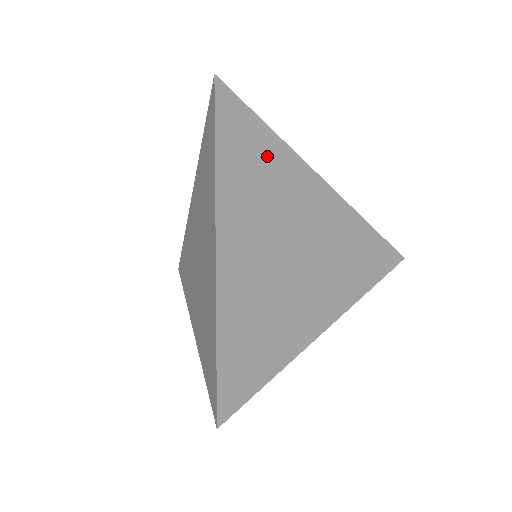
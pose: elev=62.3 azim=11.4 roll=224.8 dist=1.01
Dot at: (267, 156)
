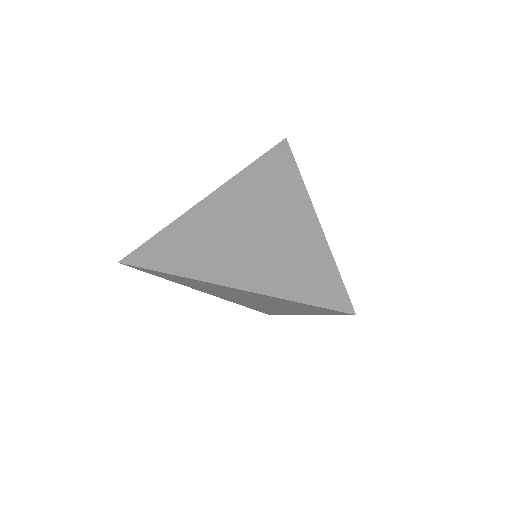
Dot at: (282, 180)
